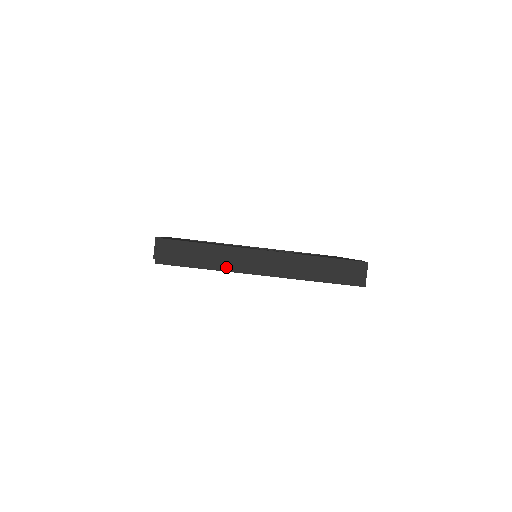
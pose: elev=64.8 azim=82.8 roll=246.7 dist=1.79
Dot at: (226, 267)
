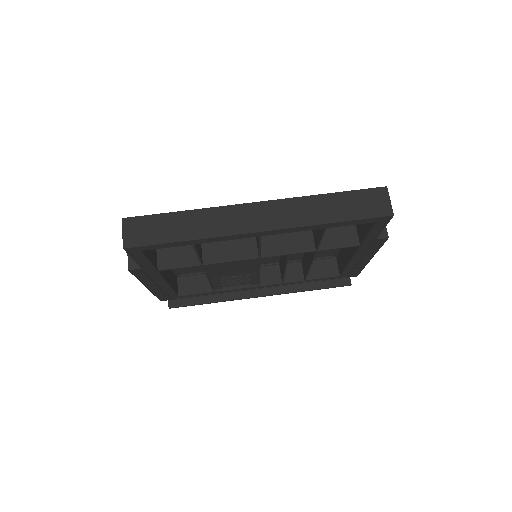
Dot at: (213, 232)
